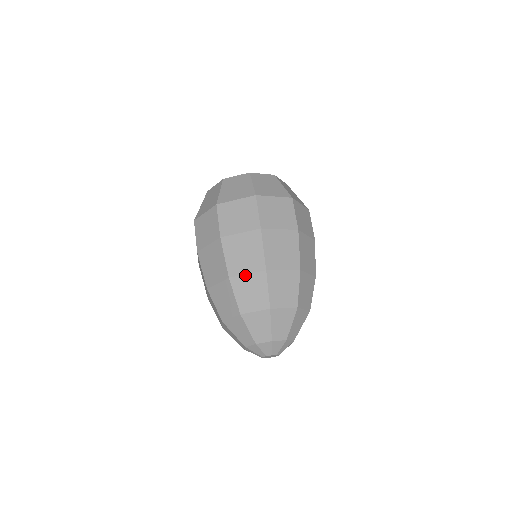
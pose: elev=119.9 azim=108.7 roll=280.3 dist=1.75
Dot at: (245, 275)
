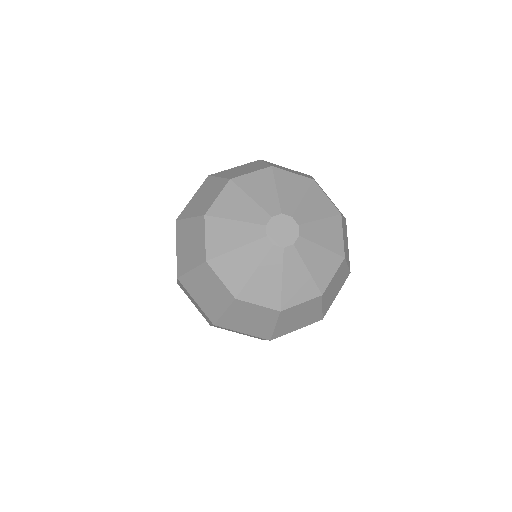
Dot at: occluded
